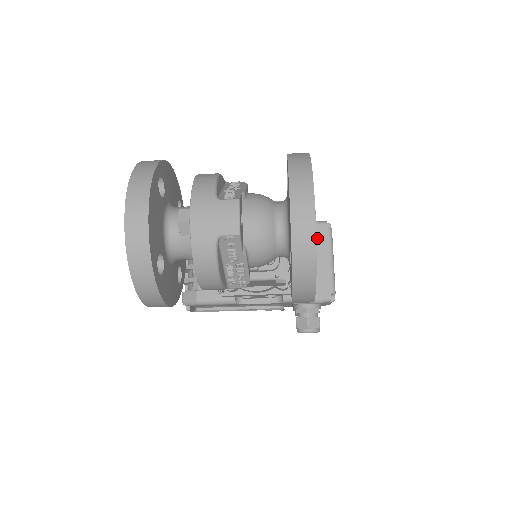
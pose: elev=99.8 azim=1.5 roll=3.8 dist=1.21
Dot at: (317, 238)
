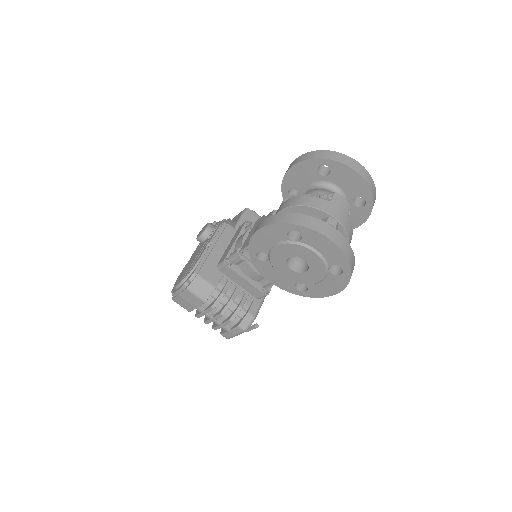
Dot at: occluded
